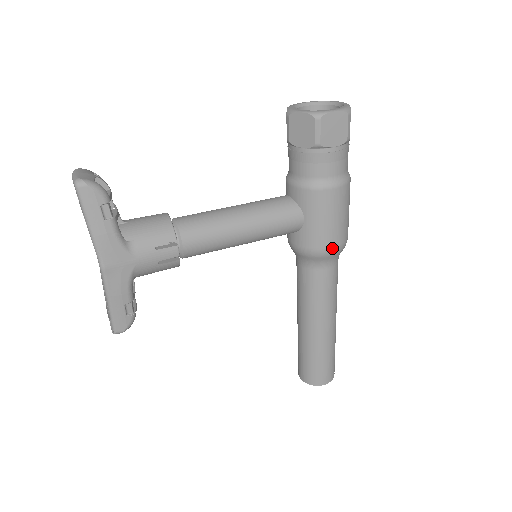
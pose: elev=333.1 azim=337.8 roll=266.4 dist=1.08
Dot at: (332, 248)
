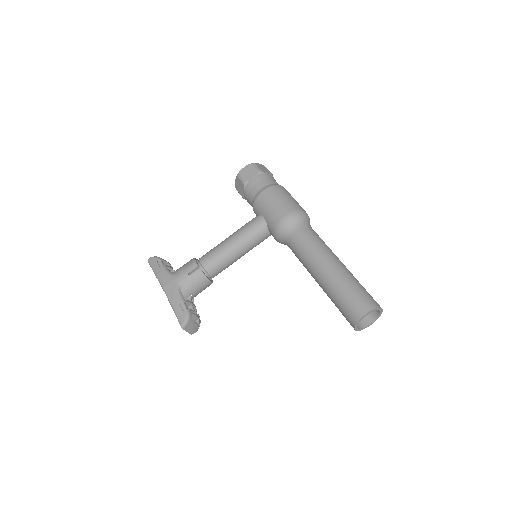
Dot at: (284, 216)
